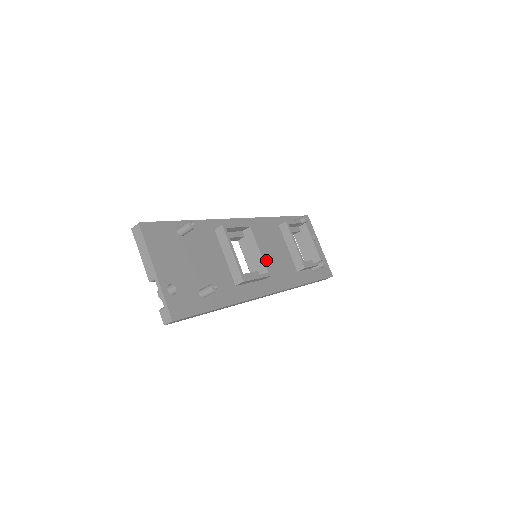
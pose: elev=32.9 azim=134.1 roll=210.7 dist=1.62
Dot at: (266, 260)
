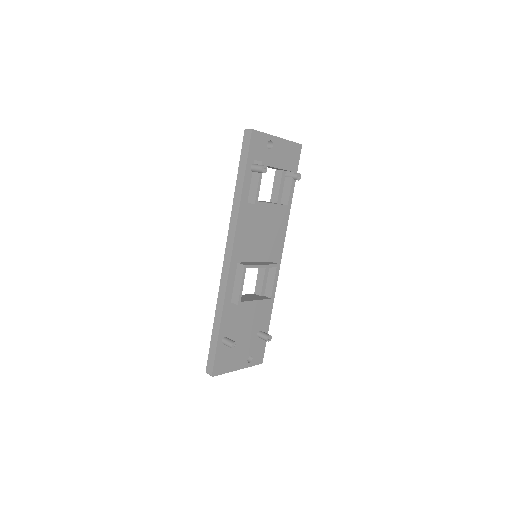
Dot at: (263, 248)
